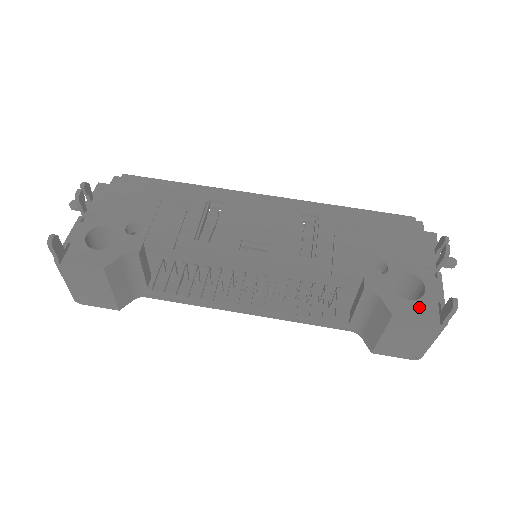
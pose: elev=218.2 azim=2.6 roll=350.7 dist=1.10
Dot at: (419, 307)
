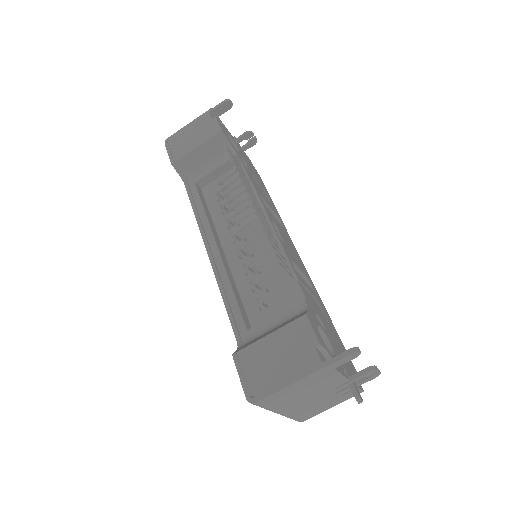
Dot at: (323, 342)
